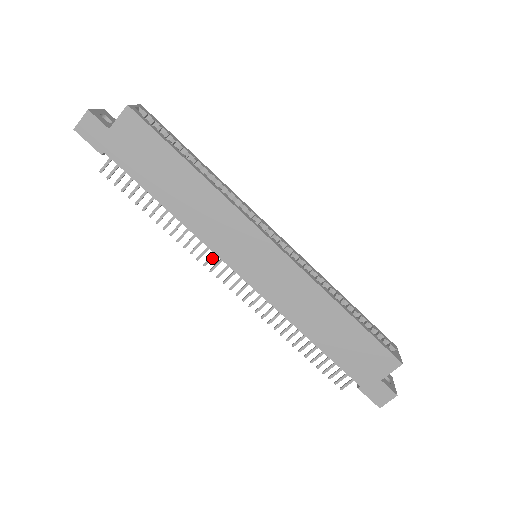
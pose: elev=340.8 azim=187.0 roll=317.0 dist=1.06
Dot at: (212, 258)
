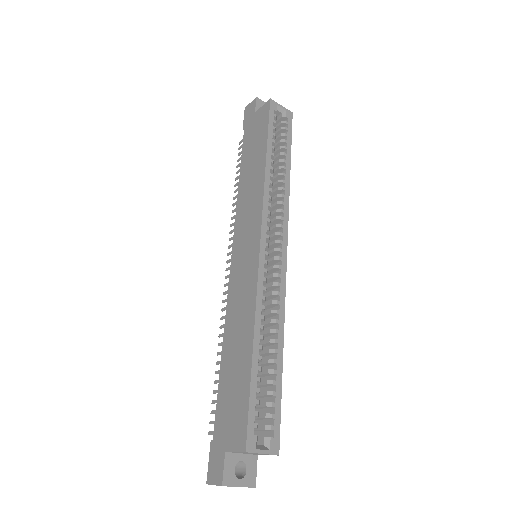
Dot at: occluded
